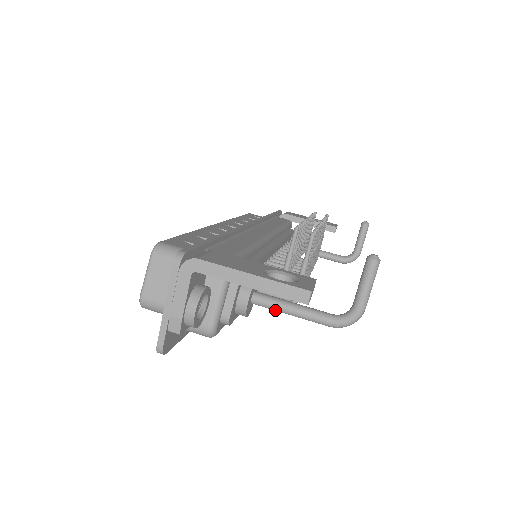
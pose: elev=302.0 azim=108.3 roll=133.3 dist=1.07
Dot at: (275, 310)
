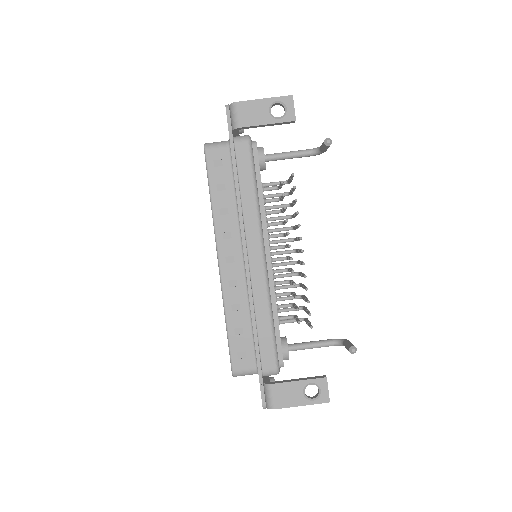
Dot at: (302, 348)
